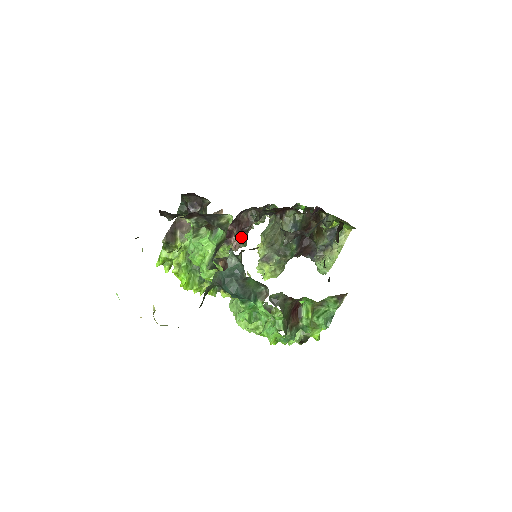
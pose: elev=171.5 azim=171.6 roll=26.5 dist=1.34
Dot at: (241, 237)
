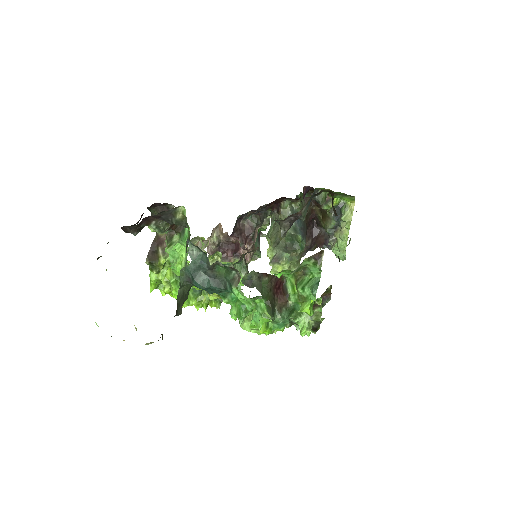
Dot at: (249, 247)
